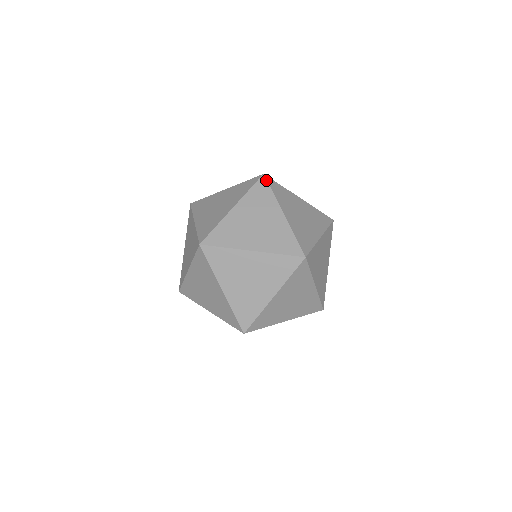
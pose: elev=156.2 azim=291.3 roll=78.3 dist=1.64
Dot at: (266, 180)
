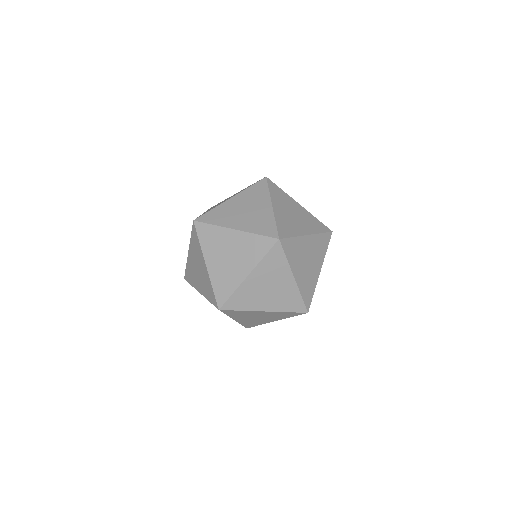
Dot at: (281, 246)
